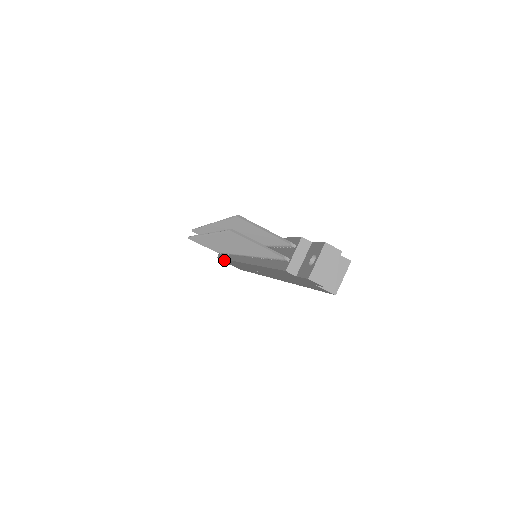
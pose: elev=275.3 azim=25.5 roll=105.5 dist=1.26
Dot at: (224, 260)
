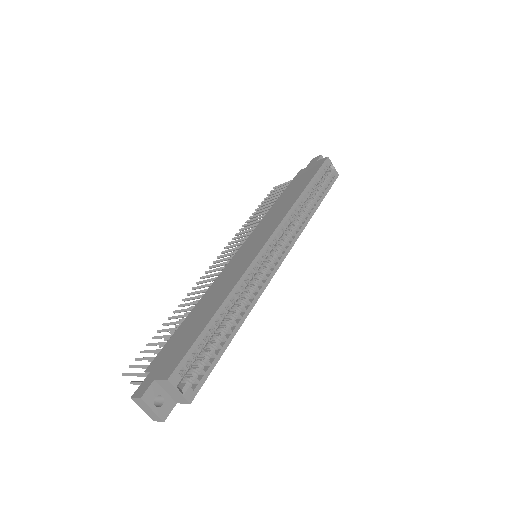
Dot at: occluded
